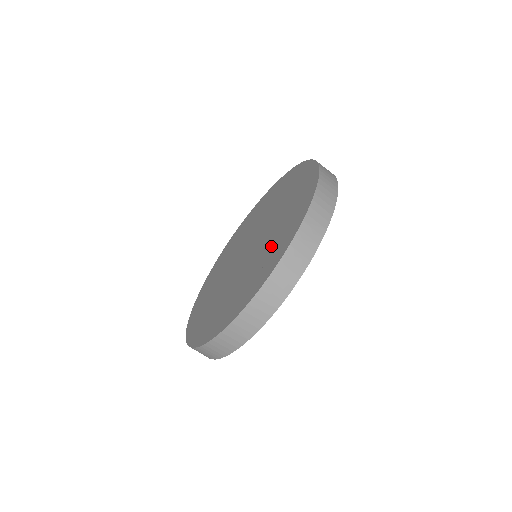
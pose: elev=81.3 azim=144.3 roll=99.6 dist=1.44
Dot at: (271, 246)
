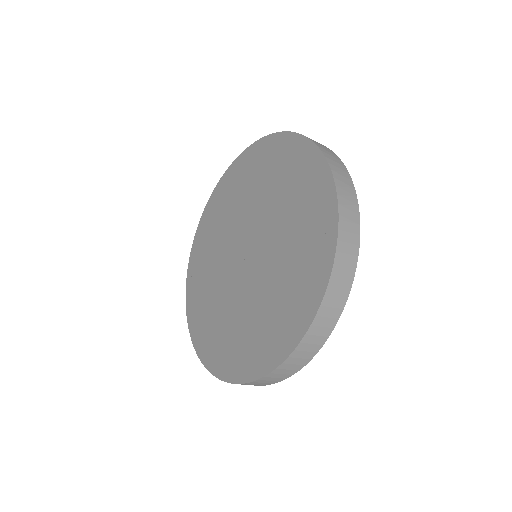
Dot at: (296, 208)
